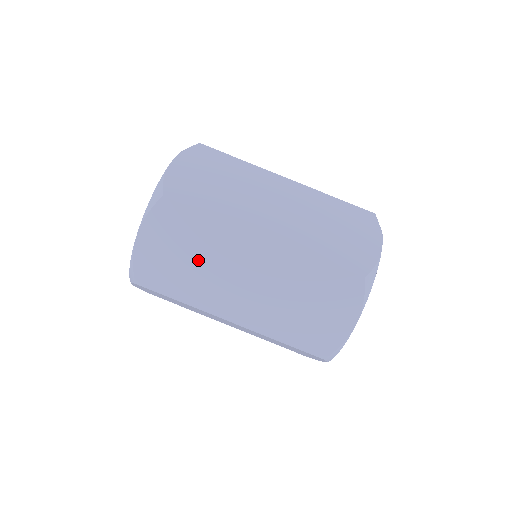
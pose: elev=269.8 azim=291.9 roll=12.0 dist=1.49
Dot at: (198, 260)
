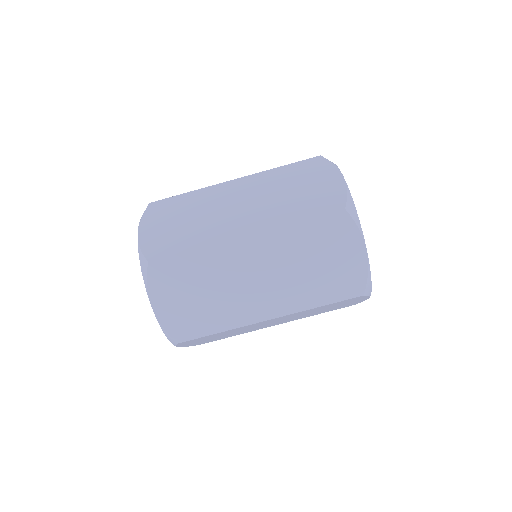
Dot at: (210, 290)
